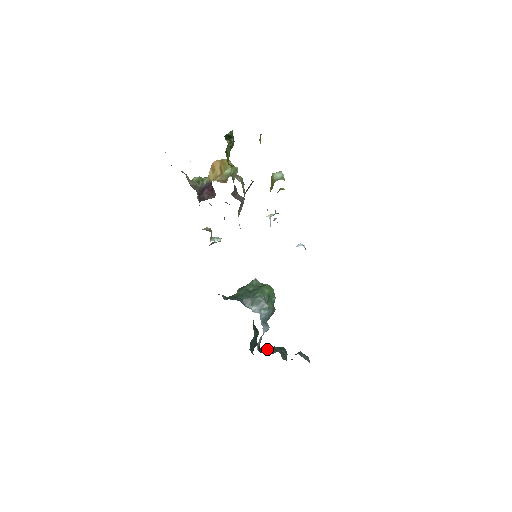
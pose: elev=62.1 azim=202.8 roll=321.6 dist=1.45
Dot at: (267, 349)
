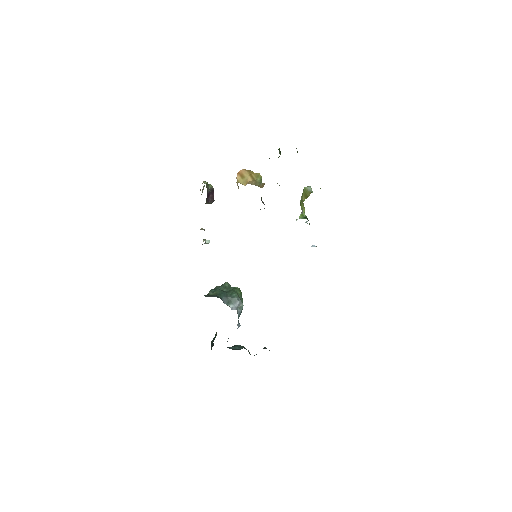
Dot at: (231, 347)
